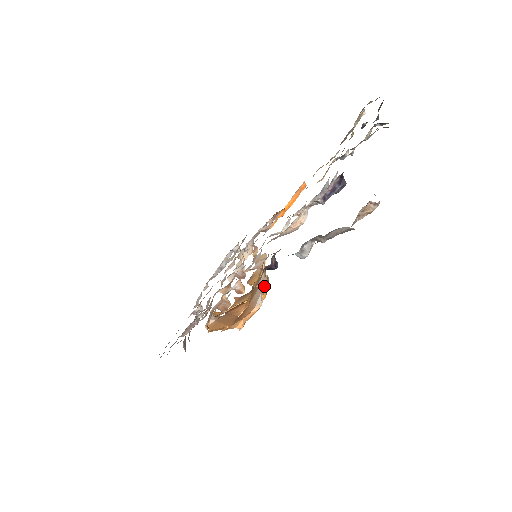
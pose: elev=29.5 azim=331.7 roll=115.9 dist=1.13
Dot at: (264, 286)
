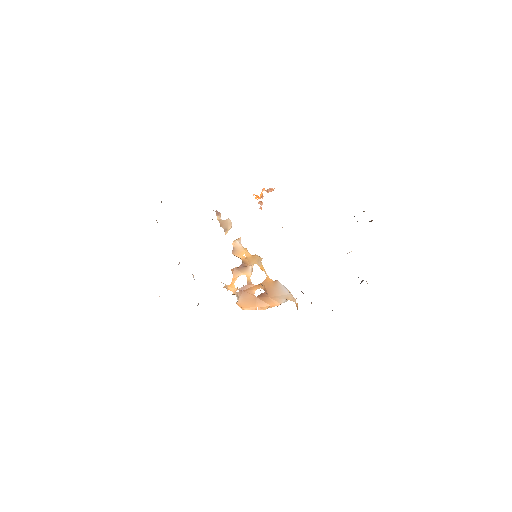
Dot at: (292, 300)
